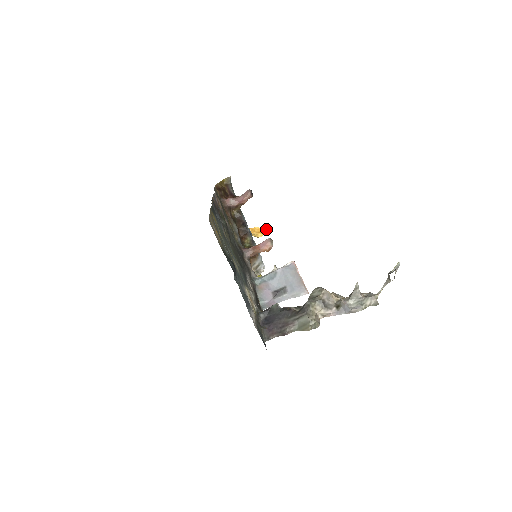
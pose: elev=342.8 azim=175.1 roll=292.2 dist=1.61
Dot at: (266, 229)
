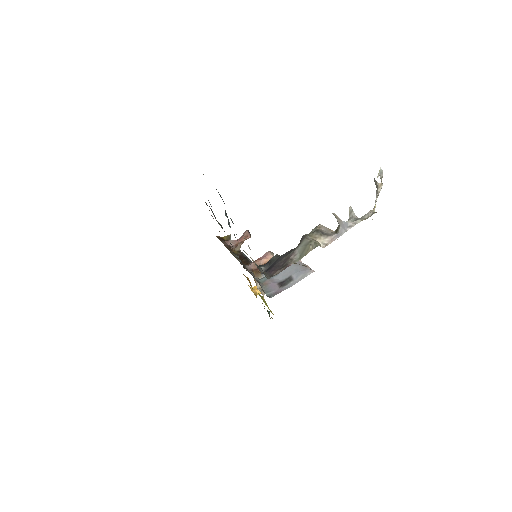
Dot at: occluded
